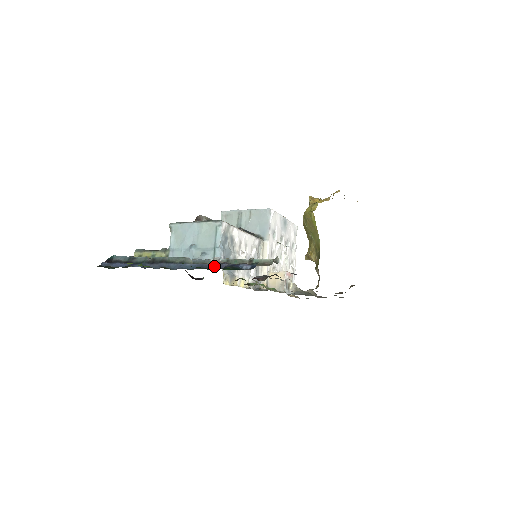
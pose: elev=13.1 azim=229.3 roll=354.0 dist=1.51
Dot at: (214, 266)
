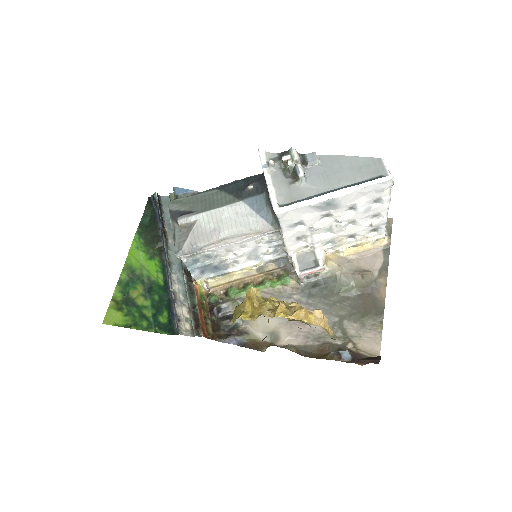
Dot at: (171, 296)
